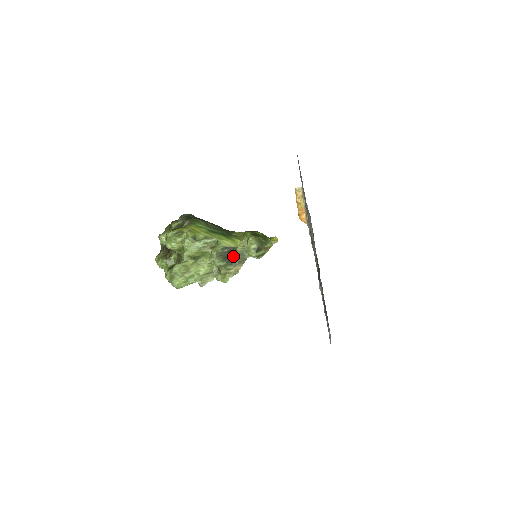
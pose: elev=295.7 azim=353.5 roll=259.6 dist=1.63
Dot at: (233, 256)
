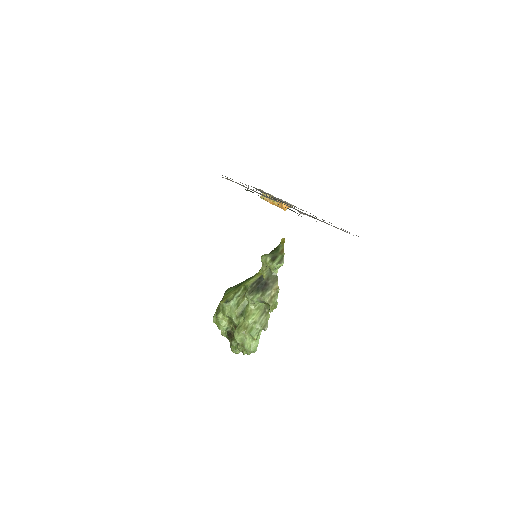
Dot at: (264, 283)
